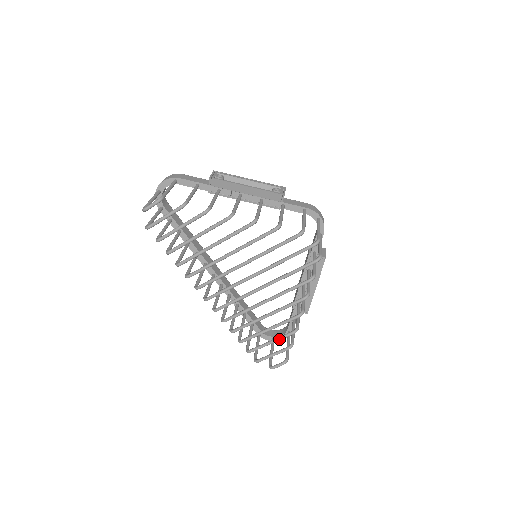
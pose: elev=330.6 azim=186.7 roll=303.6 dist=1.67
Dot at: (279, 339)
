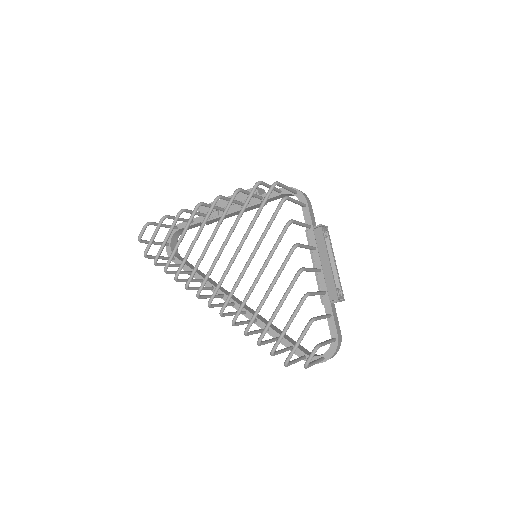
Dot at: (293, 315)
